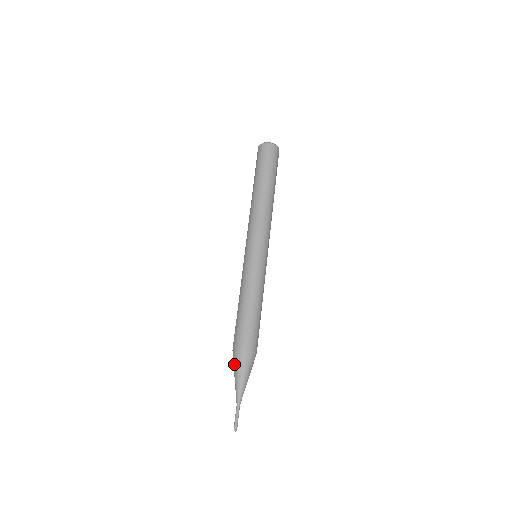
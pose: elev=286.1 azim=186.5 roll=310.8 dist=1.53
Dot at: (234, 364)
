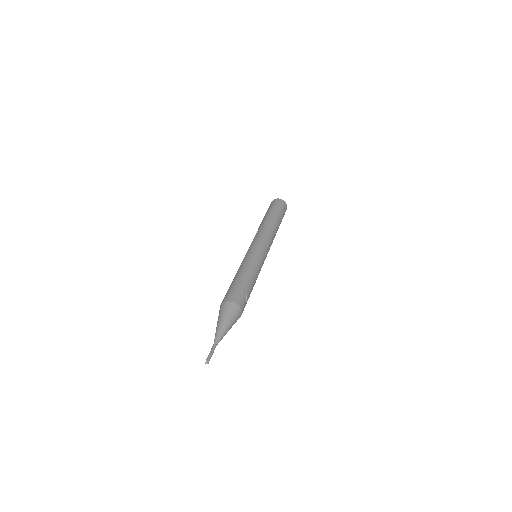
Dot at: (221, 312)
